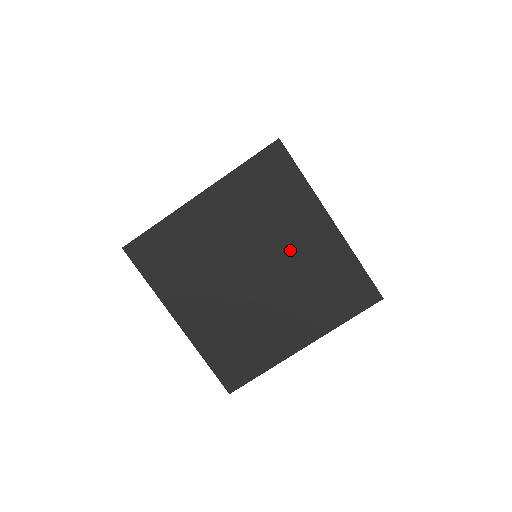
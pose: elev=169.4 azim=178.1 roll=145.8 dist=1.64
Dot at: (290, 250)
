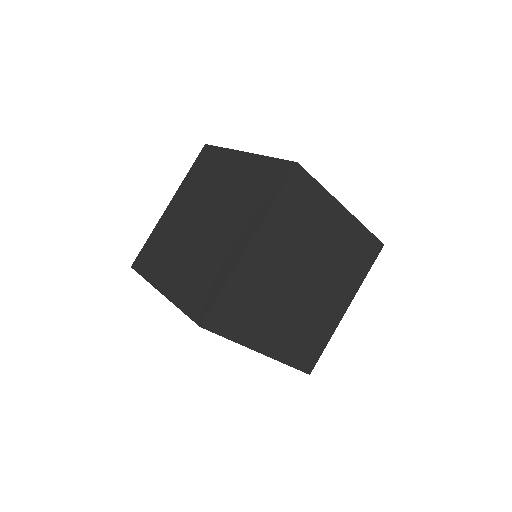
Dot at: (223, 189)
